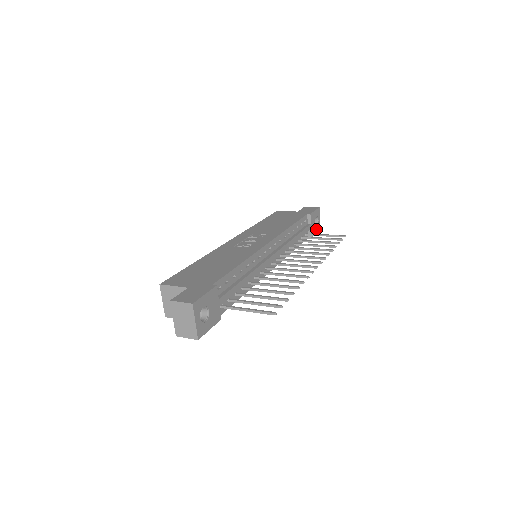
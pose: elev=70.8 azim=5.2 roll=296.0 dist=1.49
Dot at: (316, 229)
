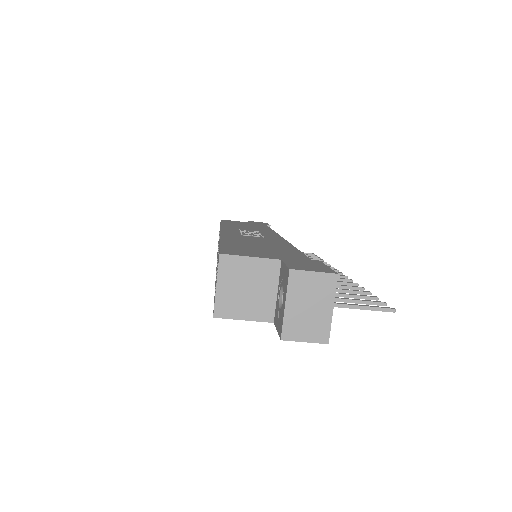
Dot at: occluded
